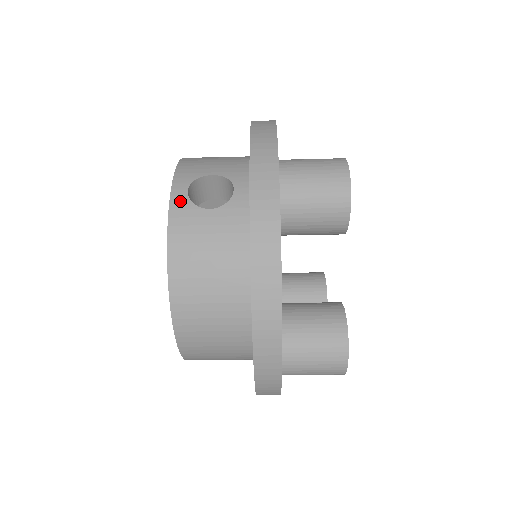
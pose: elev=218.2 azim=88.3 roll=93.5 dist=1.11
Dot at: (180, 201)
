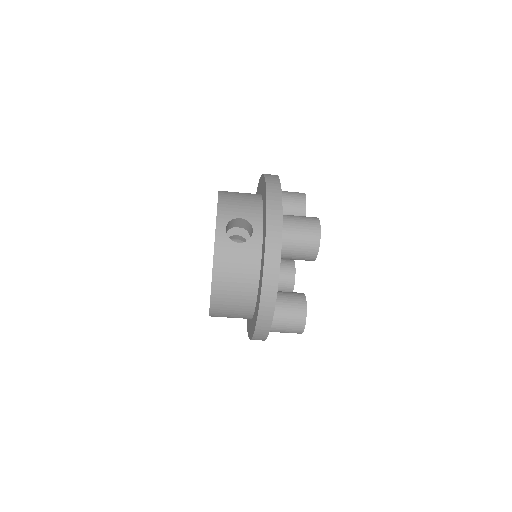
Dot at: (221, 236)
